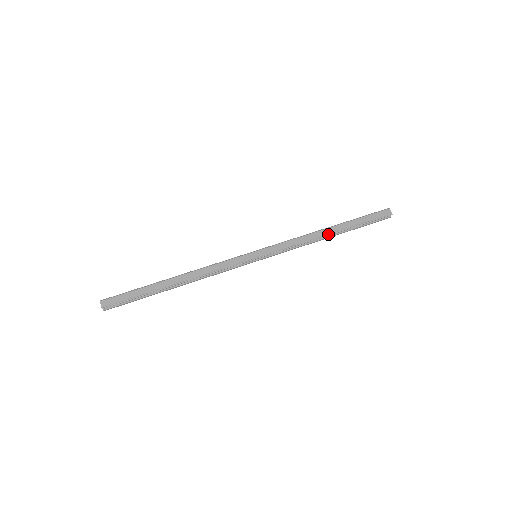
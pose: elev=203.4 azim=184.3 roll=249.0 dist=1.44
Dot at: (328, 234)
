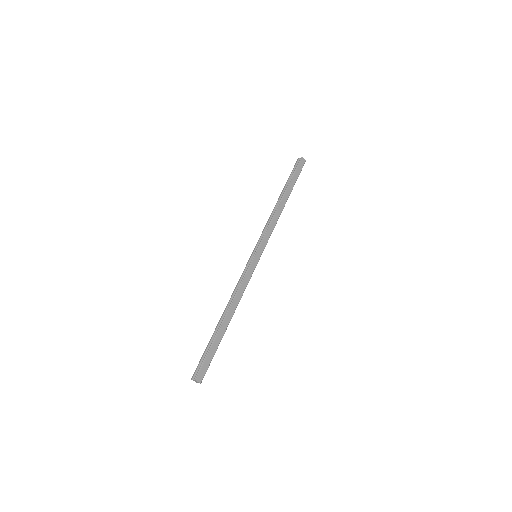
Dot at: (284, 205)
